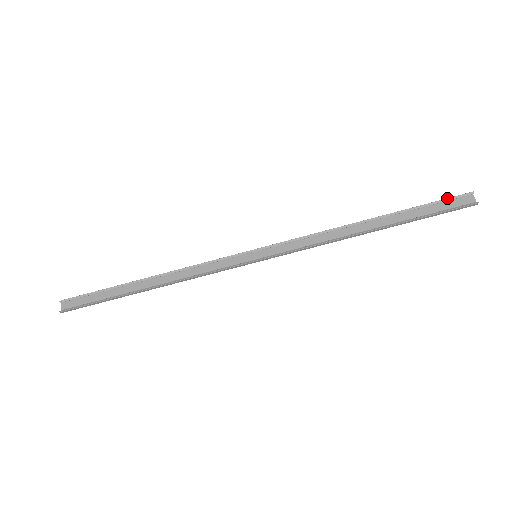
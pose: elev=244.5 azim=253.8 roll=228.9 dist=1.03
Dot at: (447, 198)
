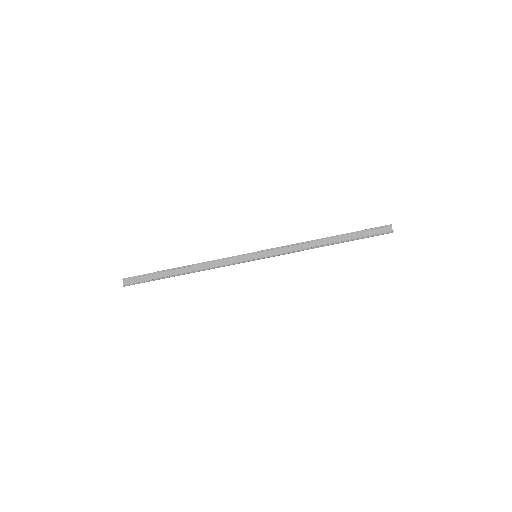
Dot at: (376, 227)
